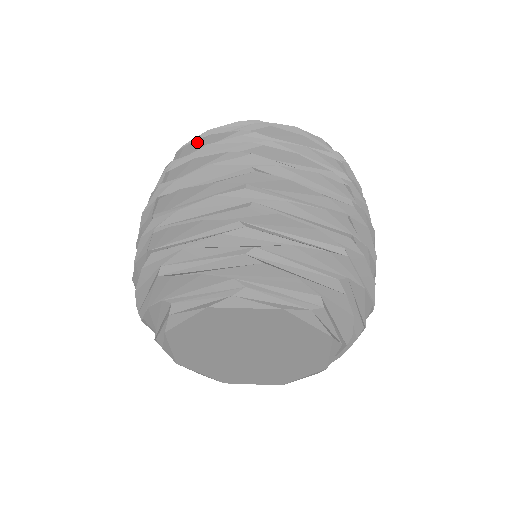
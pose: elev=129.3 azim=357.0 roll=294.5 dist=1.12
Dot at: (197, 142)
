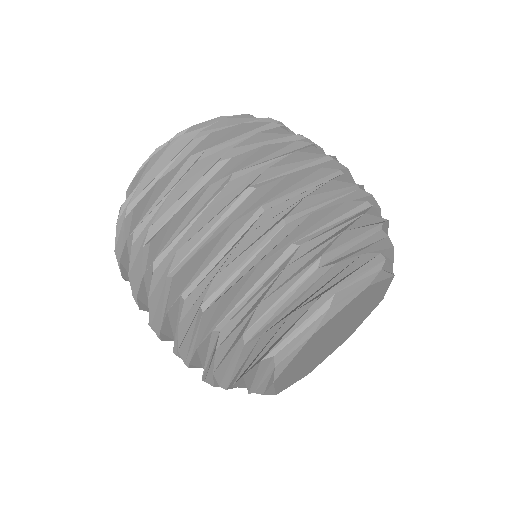
Dot at: (122, 270)
